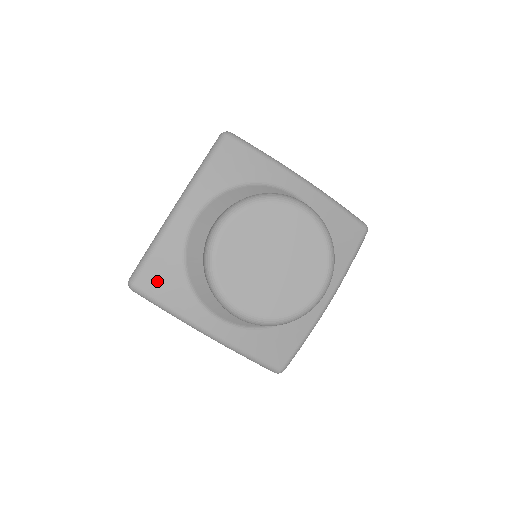
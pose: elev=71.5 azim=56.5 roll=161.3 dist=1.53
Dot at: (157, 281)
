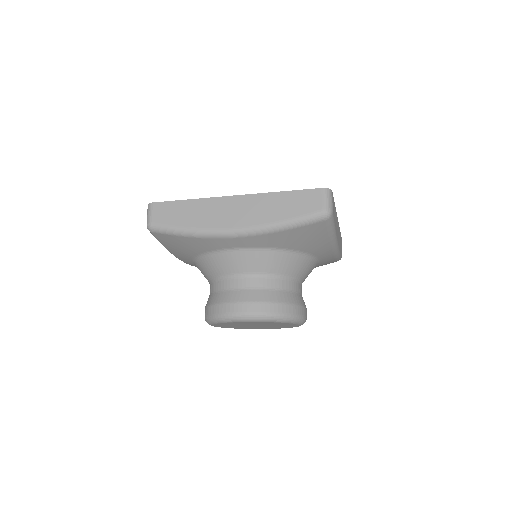
Dot at: occluded
